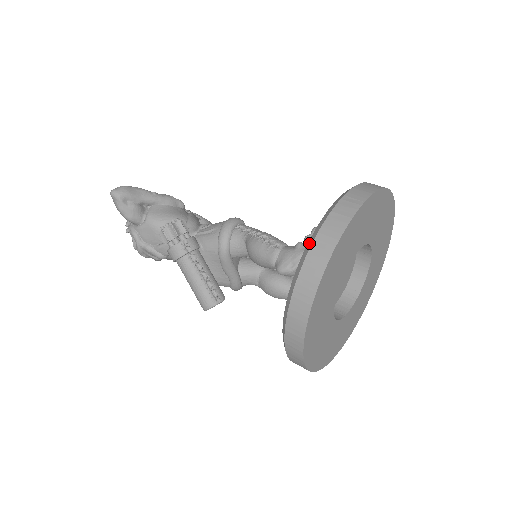
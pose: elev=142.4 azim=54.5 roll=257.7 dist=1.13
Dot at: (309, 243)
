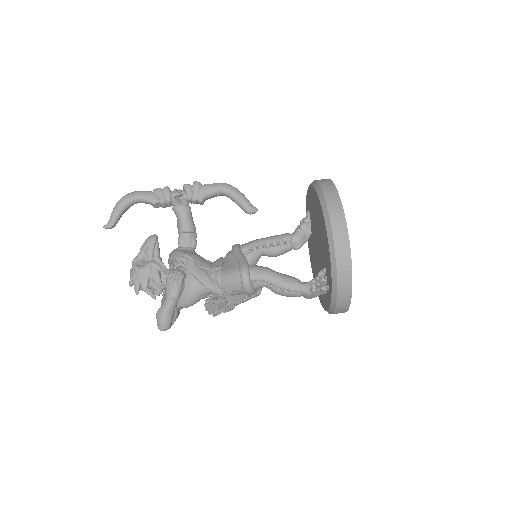
Dot at: (331, 309)
